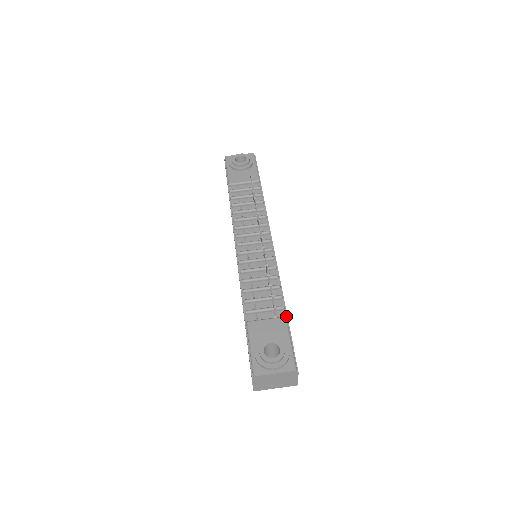
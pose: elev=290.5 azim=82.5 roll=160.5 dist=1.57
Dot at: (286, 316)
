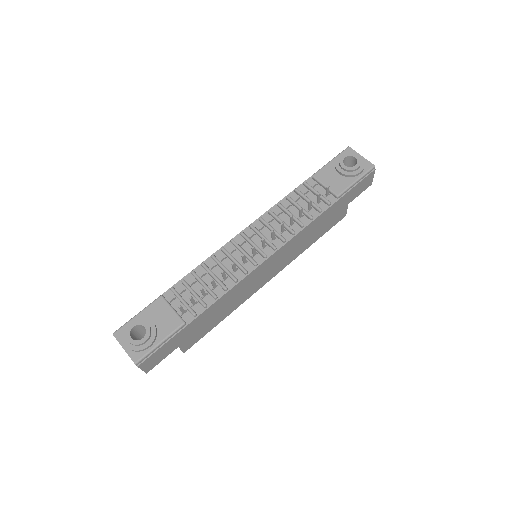
Dot at: (188, 323)
